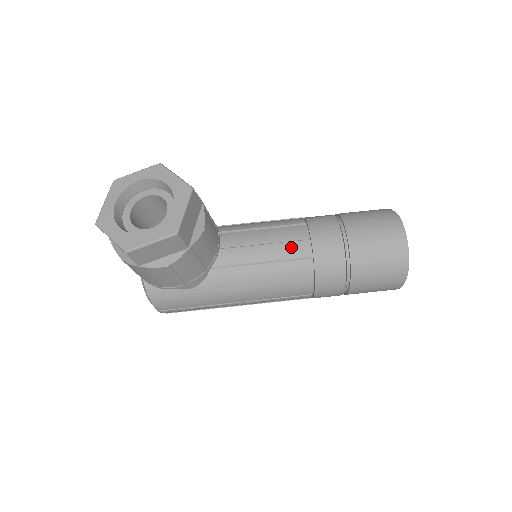
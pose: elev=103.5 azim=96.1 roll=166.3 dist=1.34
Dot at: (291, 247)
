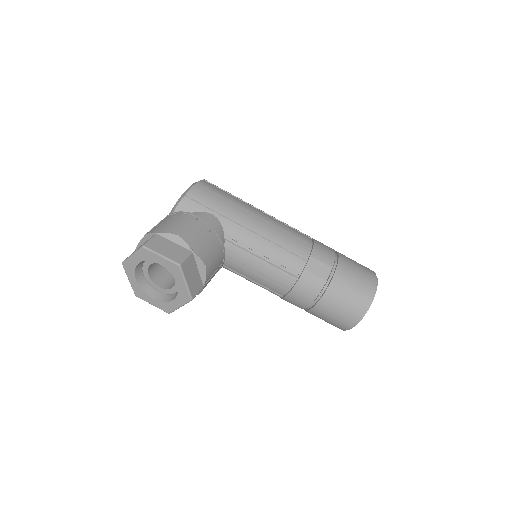
Dot at: (273, 286)
